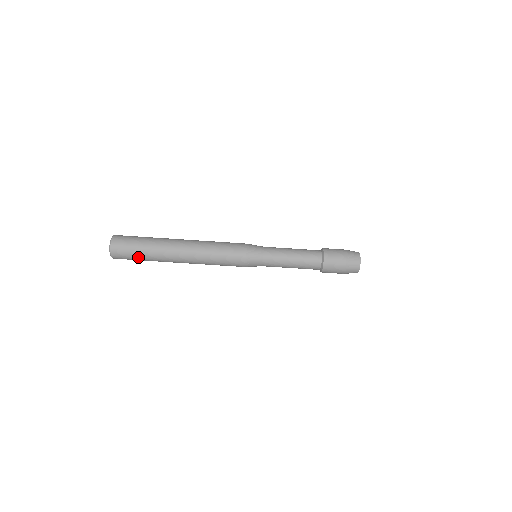
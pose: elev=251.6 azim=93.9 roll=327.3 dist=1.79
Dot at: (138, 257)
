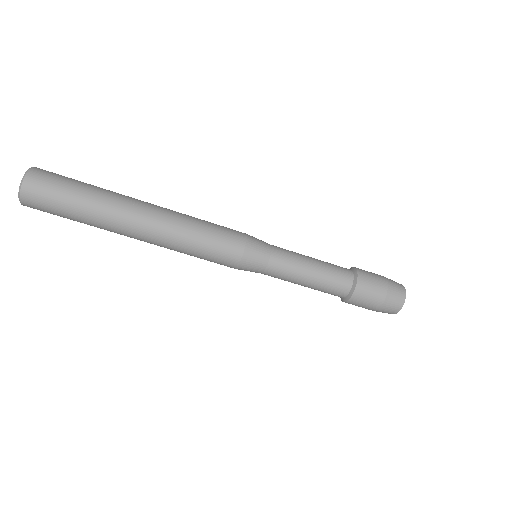
Dot at: (67, 208)
